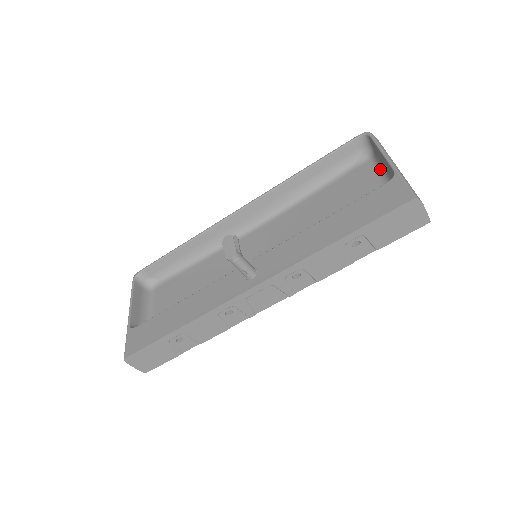
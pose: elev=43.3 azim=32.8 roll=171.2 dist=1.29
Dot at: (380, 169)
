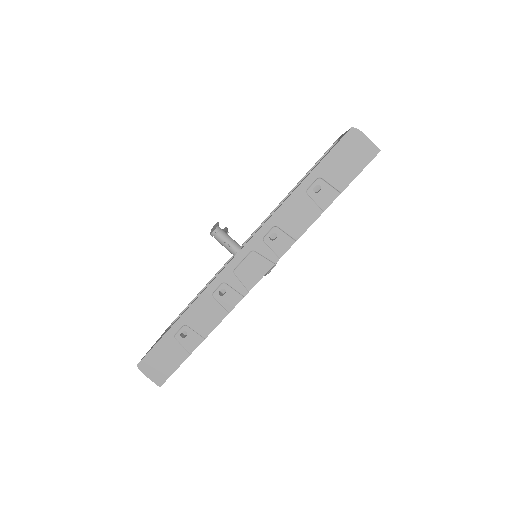
Dot at: occluded
